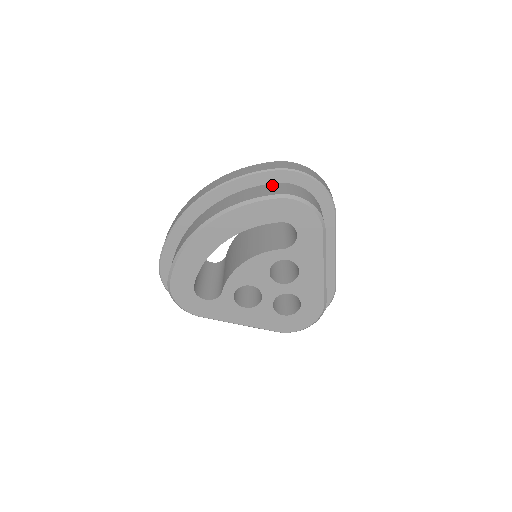
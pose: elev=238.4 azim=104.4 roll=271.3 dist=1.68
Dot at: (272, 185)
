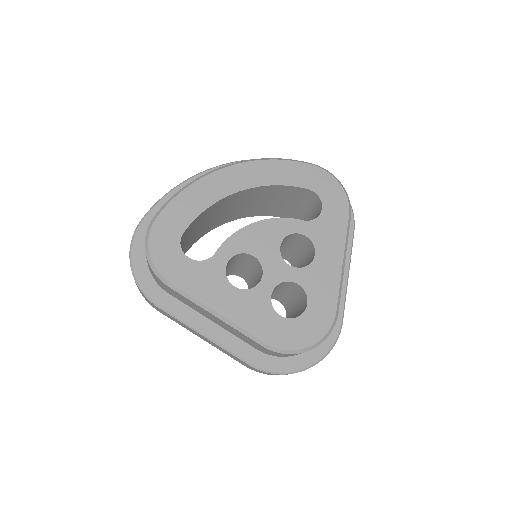
Dot at: occluded
